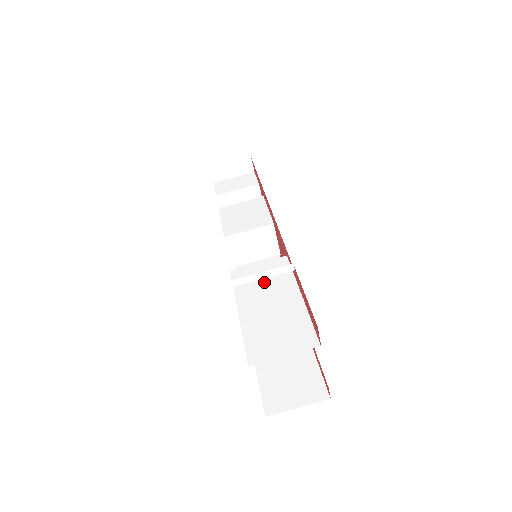
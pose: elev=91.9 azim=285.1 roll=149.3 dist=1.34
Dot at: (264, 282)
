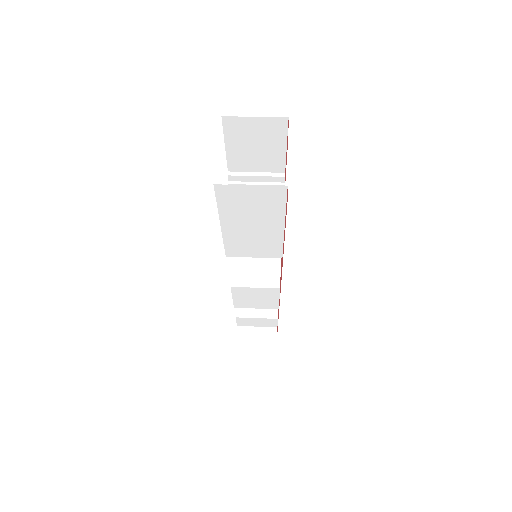
Dot at: occluded
